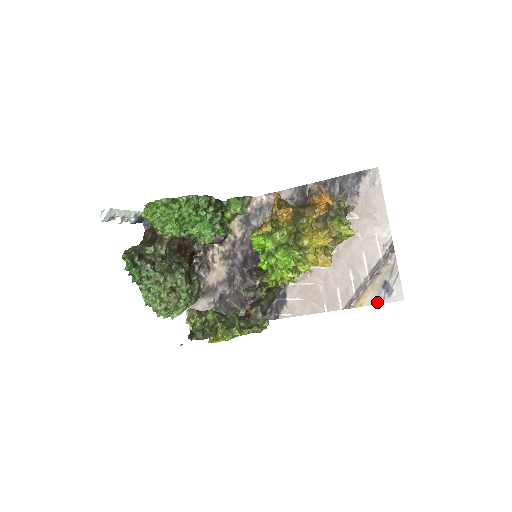
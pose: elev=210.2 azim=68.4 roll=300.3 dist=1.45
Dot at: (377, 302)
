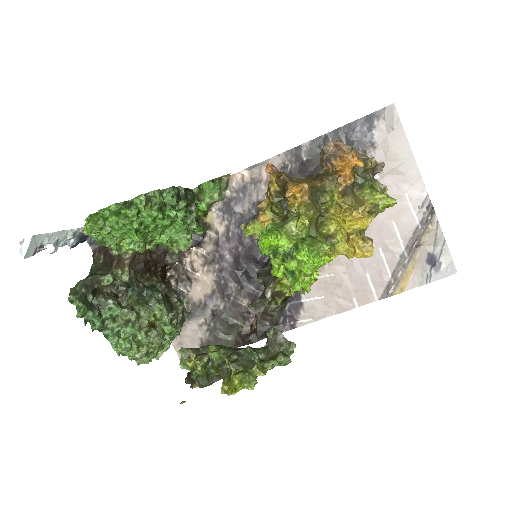
Dot at: (422, 282)
